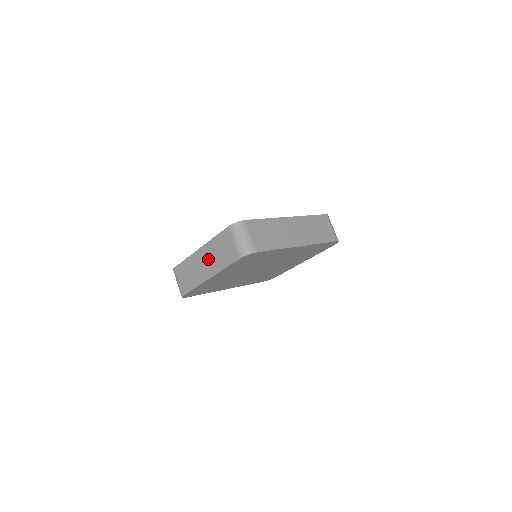
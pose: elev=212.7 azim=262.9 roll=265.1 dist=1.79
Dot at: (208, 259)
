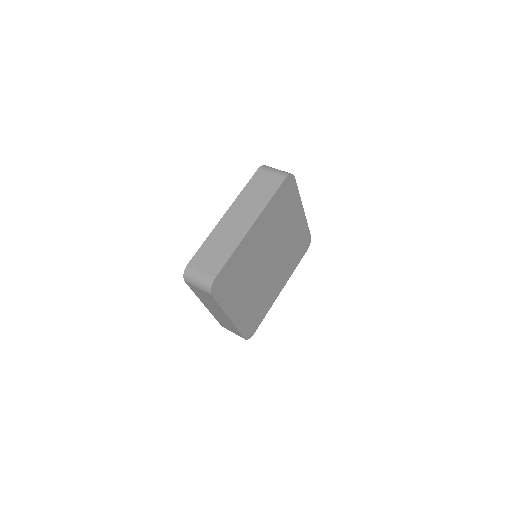
Dot at: (213, 308)
